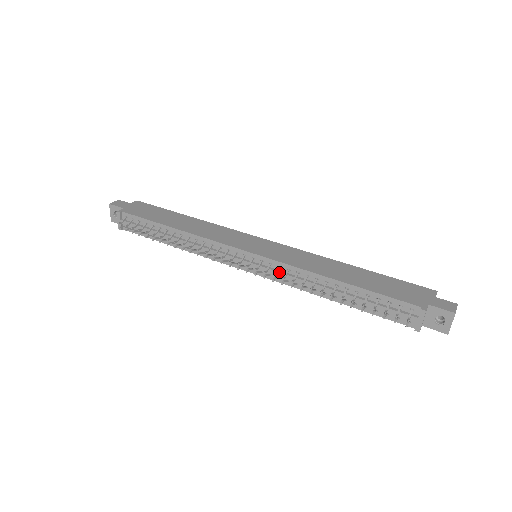
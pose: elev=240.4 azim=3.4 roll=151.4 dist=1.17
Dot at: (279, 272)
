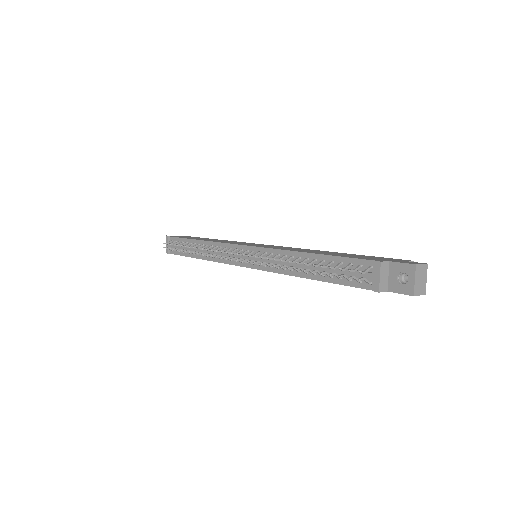
Dot at: occluded
